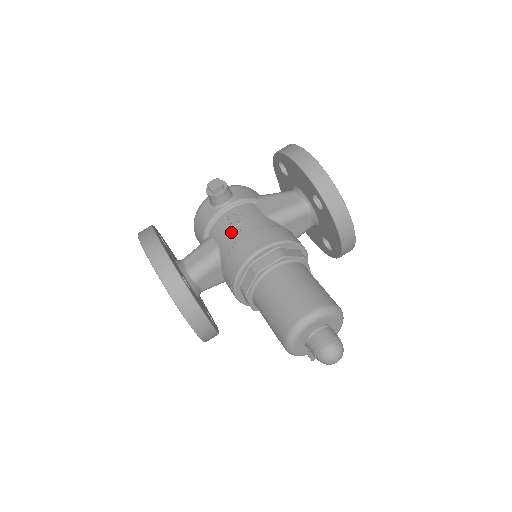
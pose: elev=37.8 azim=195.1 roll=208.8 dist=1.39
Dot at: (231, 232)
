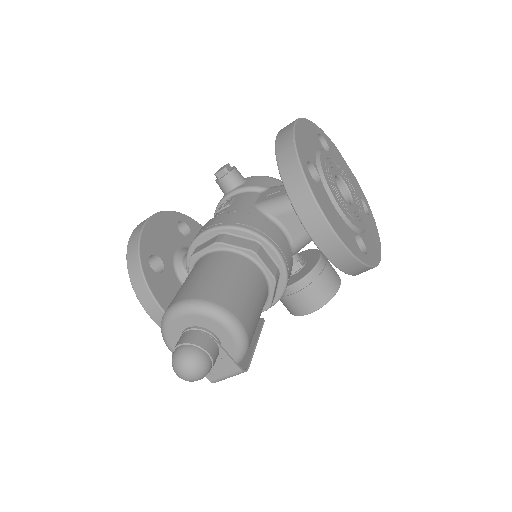
Dot at: occluded
